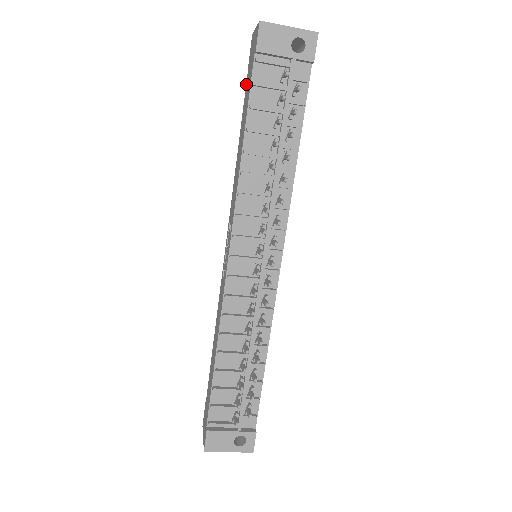
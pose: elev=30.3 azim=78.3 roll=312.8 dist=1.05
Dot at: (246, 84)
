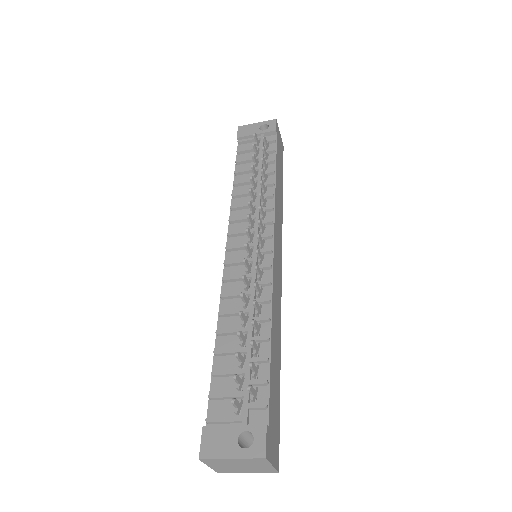
Dot at: occluded
